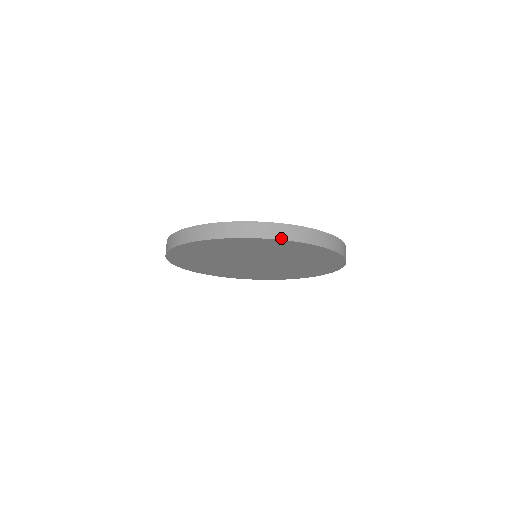
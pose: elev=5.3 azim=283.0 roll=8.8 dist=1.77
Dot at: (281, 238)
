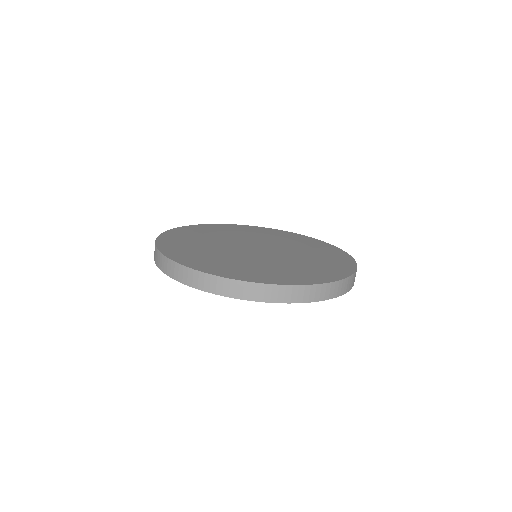
Dot at: (271, 301)
